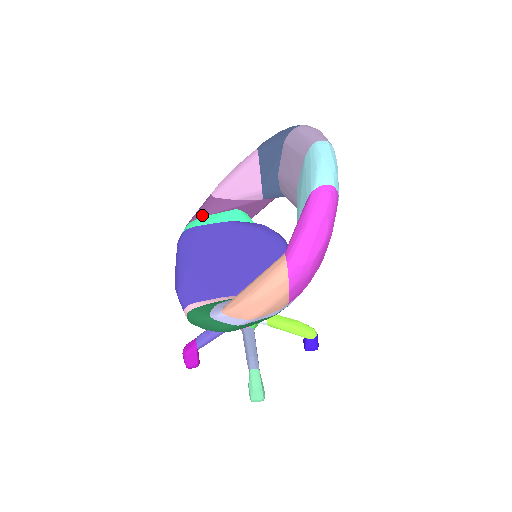
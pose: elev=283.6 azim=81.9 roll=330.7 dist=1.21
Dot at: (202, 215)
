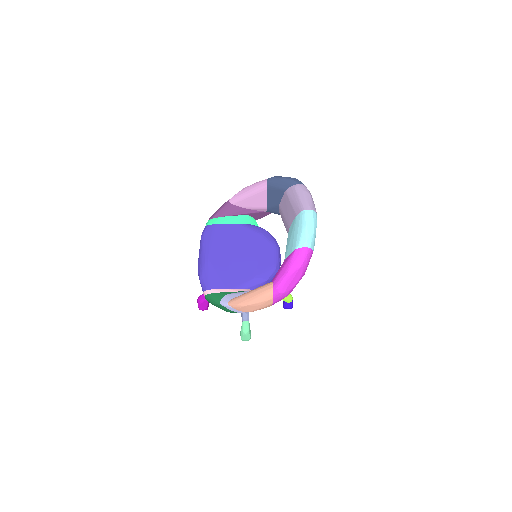
Dot at: (221, 215)
